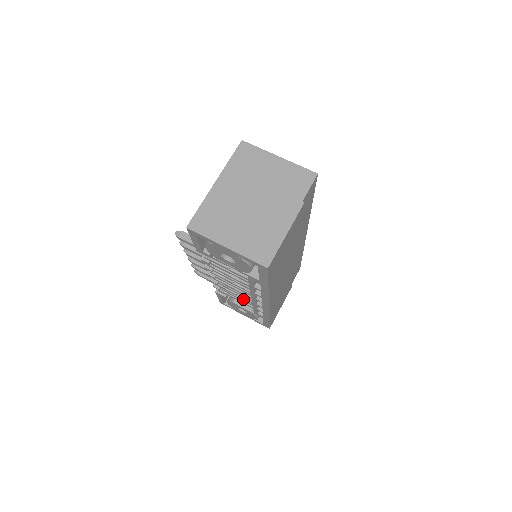
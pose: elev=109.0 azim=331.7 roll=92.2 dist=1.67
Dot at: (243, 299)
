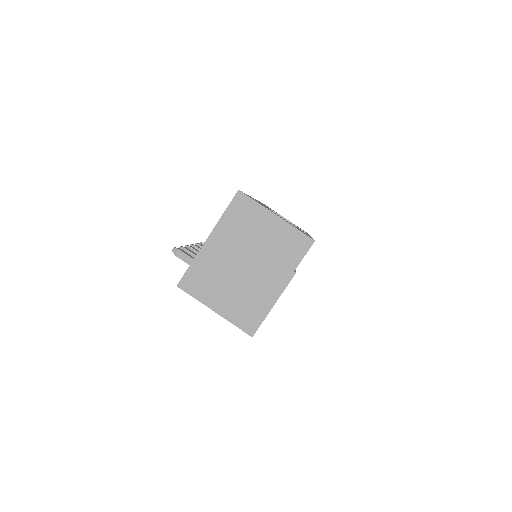
Dot at: occluded
